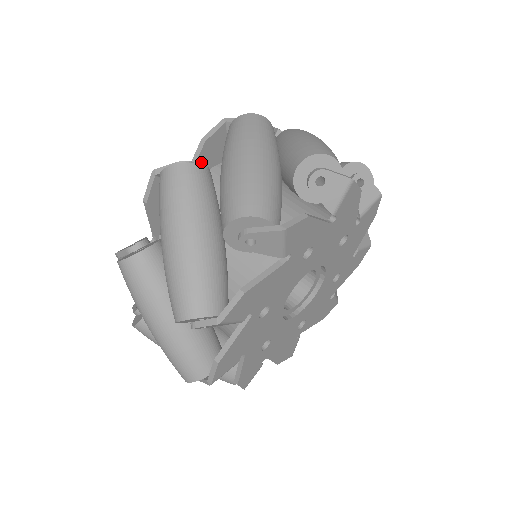
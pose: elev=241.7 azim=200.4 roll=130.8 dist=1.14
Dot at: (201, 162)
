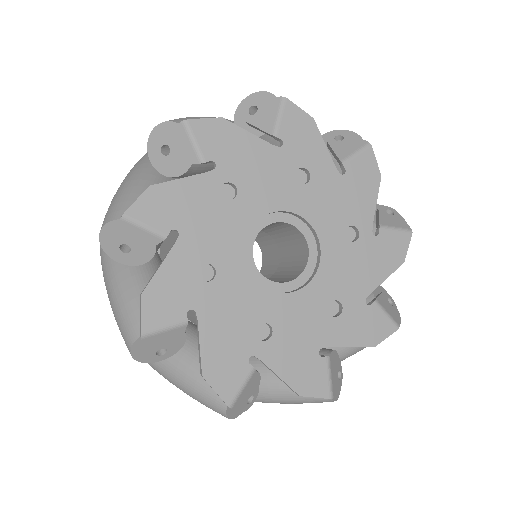
Dot at: occluded
